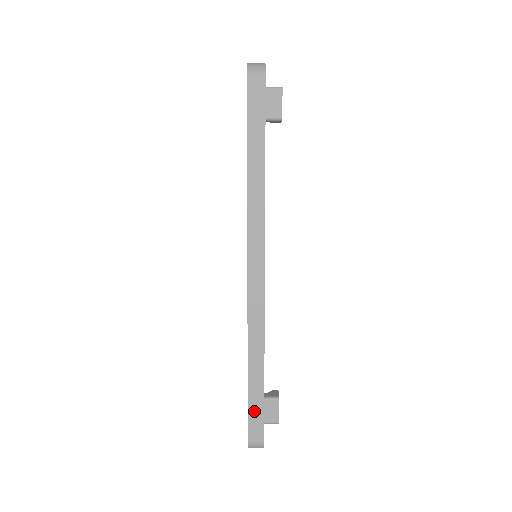
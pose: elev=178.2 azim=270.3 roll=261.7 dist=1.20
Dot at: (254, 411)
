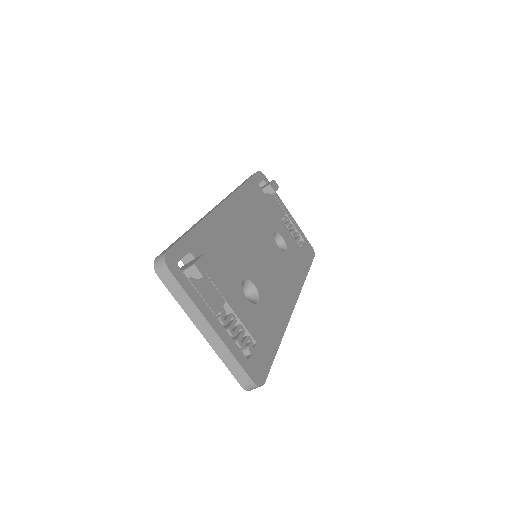
Dot at: occluded
